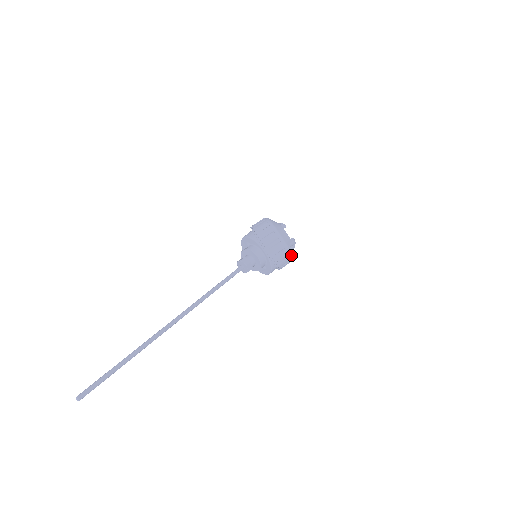
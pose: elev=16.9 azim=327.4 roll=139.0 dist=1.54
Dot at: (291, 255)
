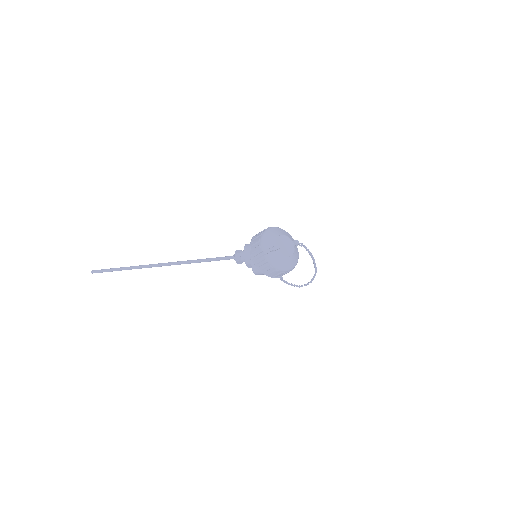
Dot at: (267, 259)
